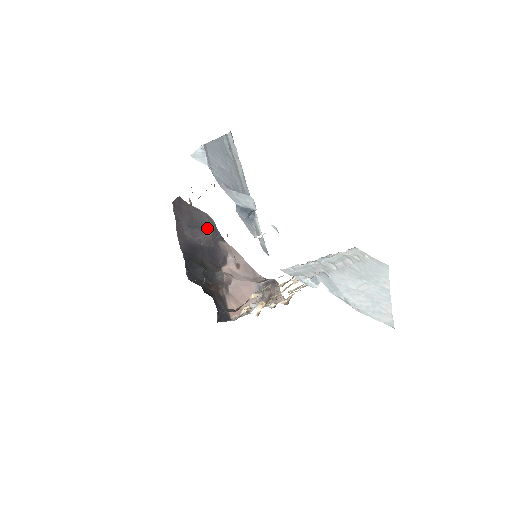
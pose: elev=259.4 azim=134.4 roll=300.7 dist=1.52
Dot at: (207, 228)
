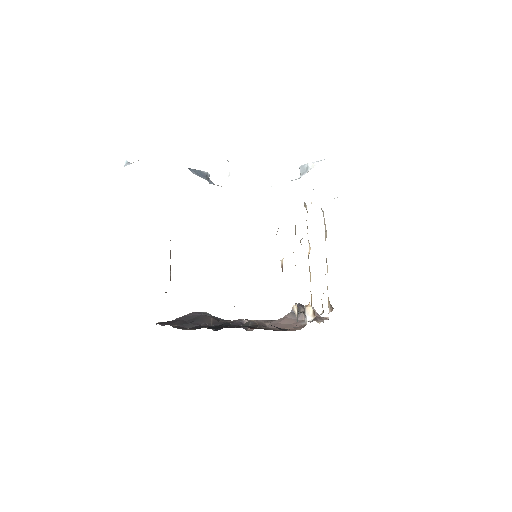
Dot at: (204, 317)
